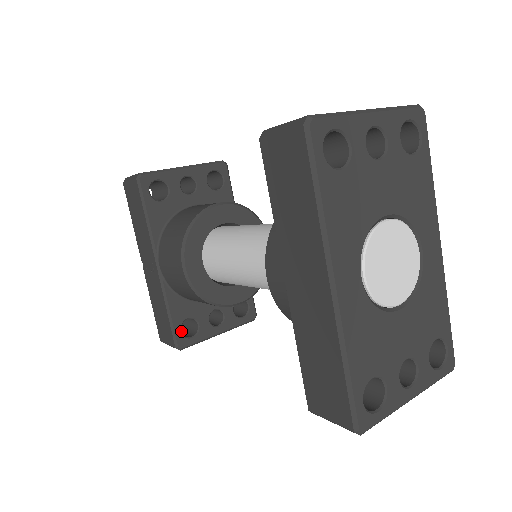
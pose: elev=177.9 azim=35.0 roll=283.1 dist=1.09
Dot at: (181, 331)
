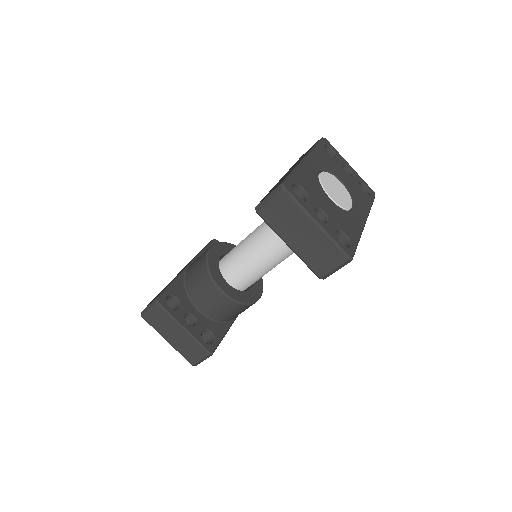
Dot at: occluded
